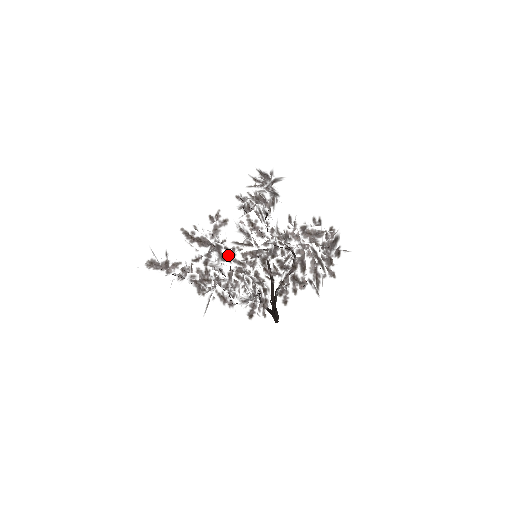
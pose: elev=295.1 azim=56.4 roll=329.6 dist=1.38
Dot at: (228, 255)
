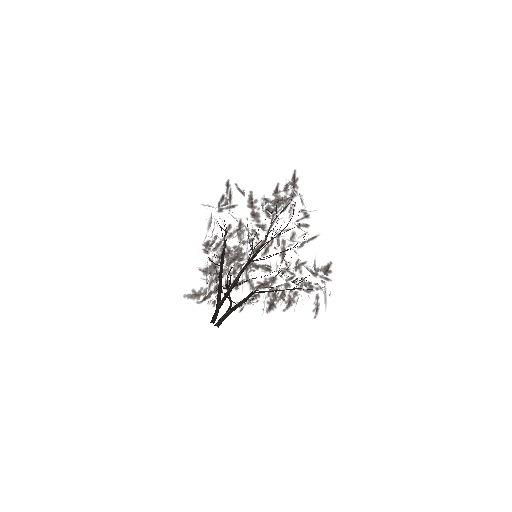
Dot at: (241, 239)
